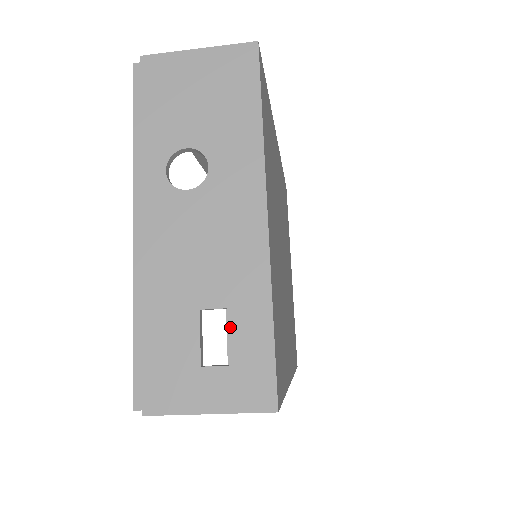
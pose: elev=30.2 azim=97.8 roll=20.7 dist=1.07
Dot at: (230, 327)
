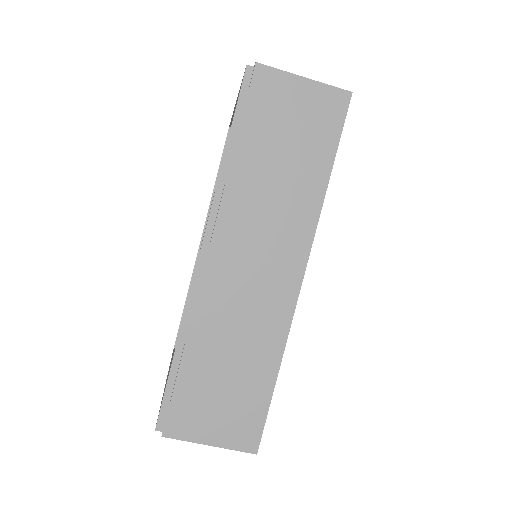
Dot at: occluded
